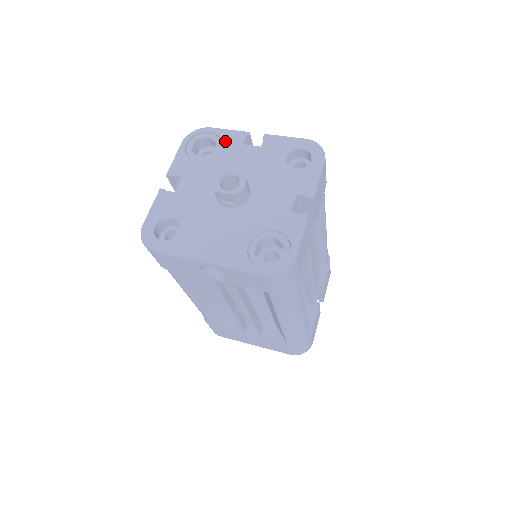
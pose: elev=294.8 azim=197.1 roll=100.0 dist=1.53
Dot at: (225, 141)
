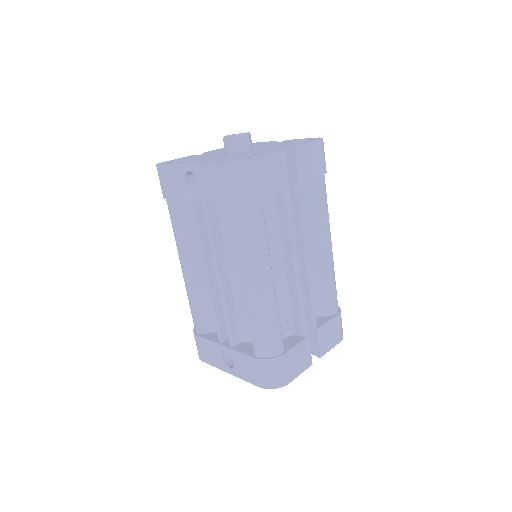
Dot at: occluded
